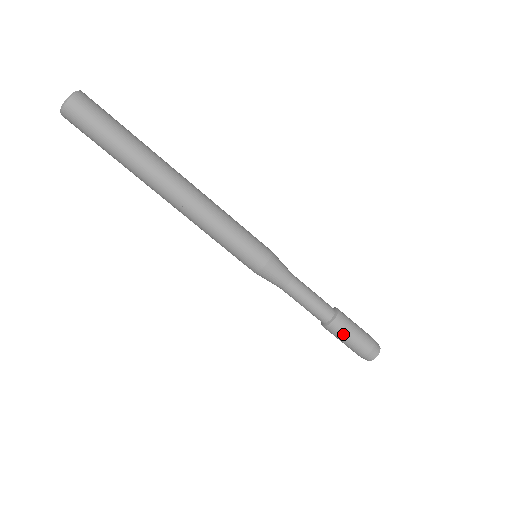
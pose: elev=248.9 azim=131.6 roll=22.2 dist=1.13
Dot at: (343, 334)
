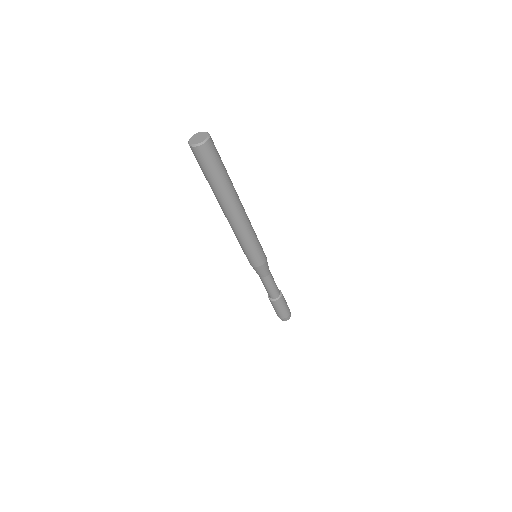
Dot at: (277, 307)
